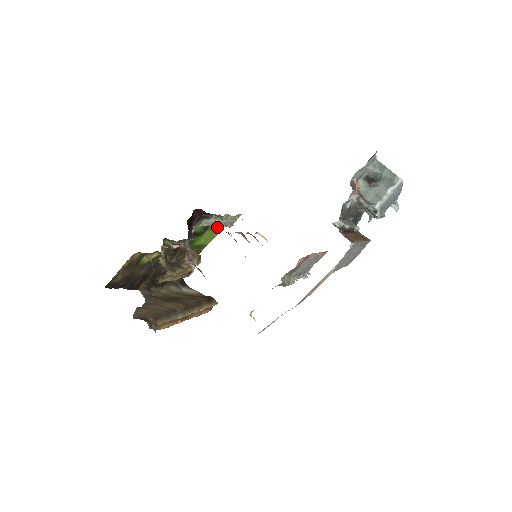
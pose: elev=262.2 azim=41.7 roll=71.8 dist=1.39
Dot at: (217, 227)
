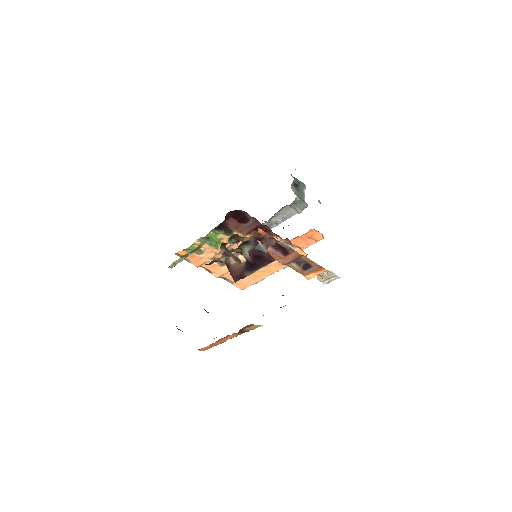
Dot at: occluded
